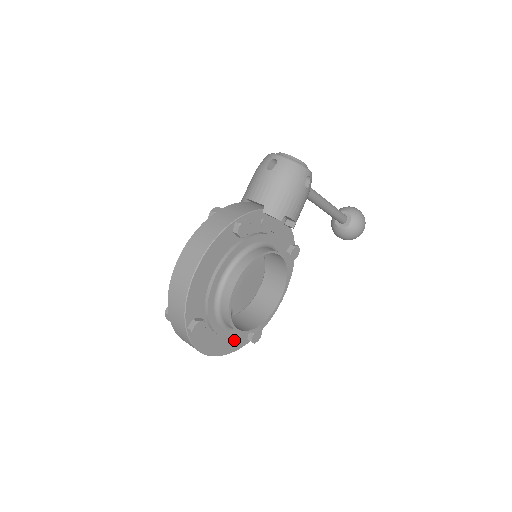
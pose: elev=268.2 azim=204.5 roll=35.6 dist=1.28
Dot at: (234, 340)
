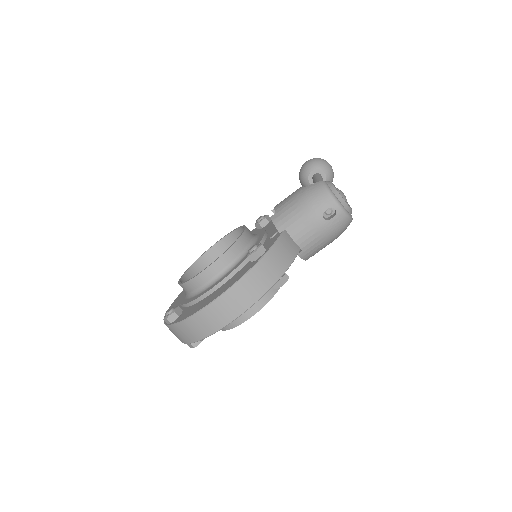
Dot at: occluded
